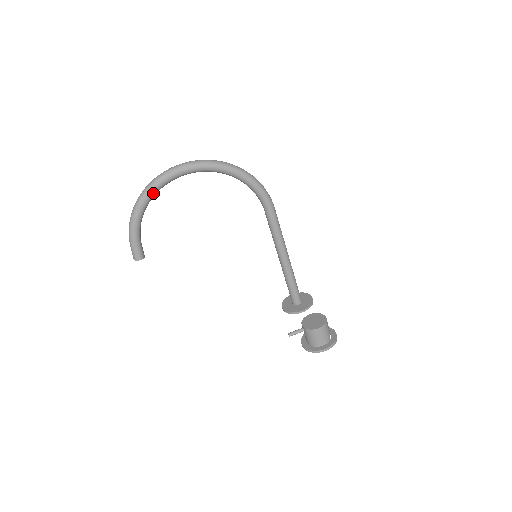
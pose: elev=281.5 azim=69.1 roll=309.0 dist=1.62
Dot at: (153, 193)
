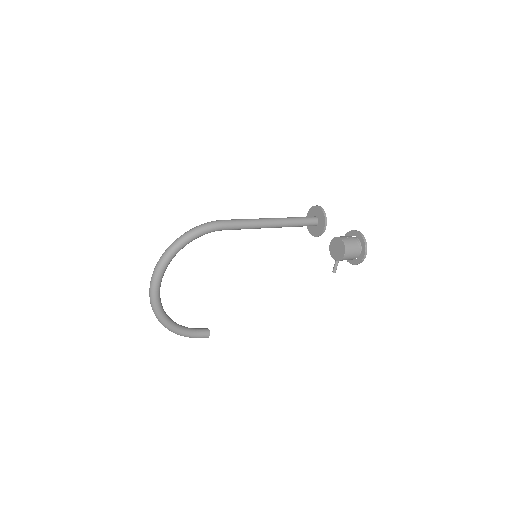
Dot at: (163, 315)
